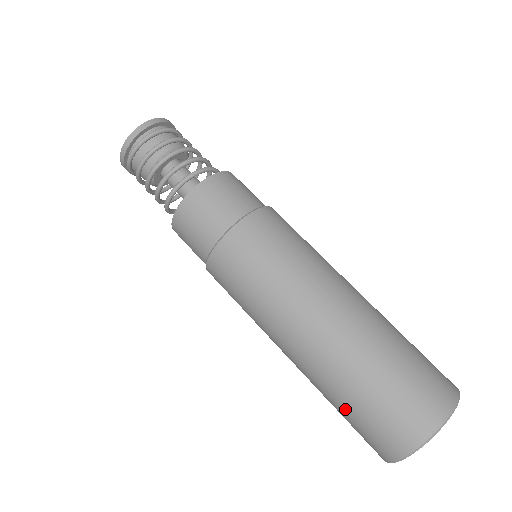
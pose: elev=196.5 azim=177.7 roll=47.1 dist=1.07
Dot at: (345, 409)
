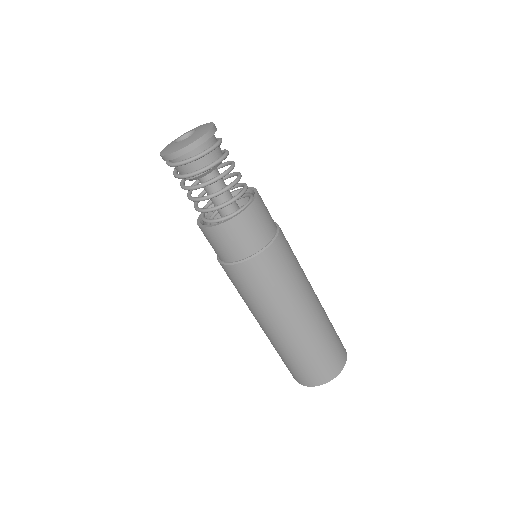
Dot at: occluded
